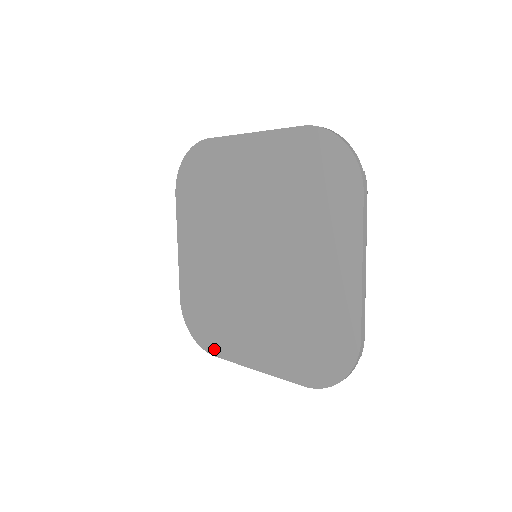
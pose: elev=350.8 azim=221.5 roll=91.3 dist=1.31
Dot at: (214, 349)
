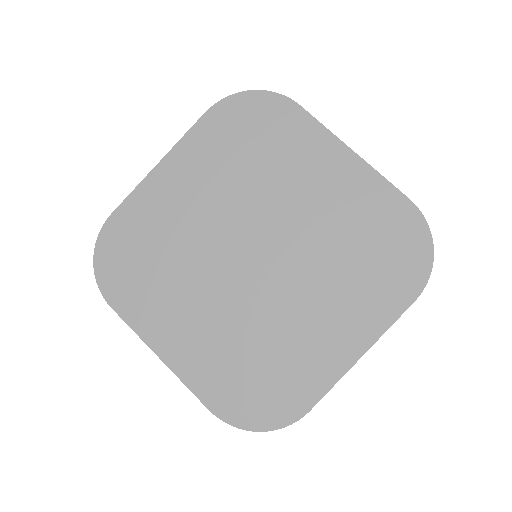
Dot at: (117, 299)
